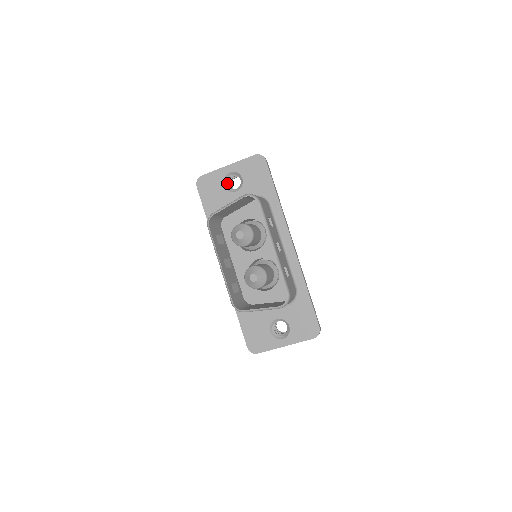
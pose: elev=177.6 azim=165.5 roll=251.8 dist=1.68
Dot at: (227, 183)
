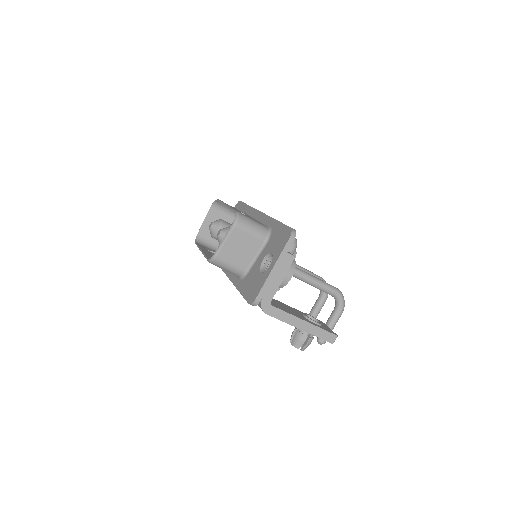
Dot at: occluded
